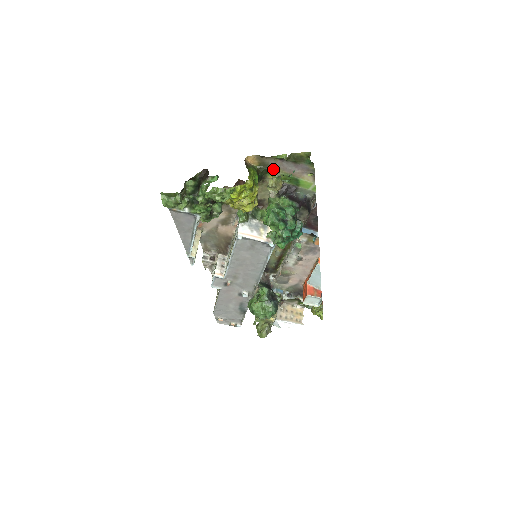
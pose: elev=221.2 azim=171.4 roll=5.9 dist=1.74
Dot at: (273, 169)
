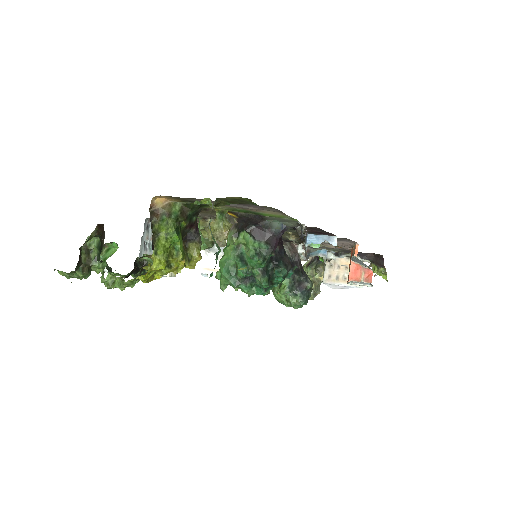
Dot at: occluded
